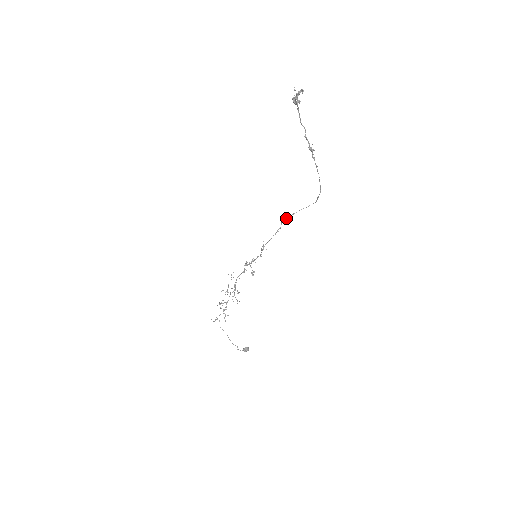
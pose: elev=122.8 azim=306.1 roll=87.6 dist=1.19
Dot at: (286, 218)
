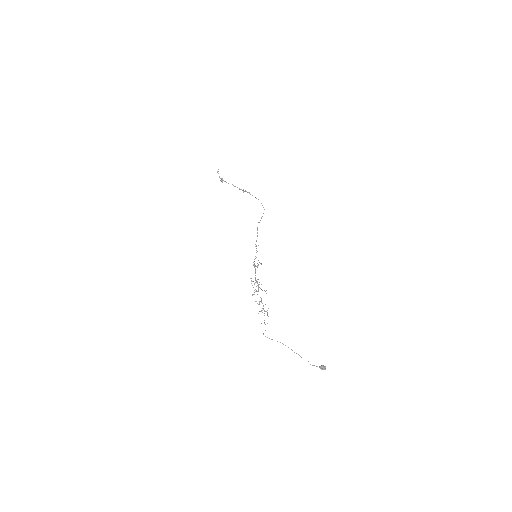
Dot at: (257, 228)
